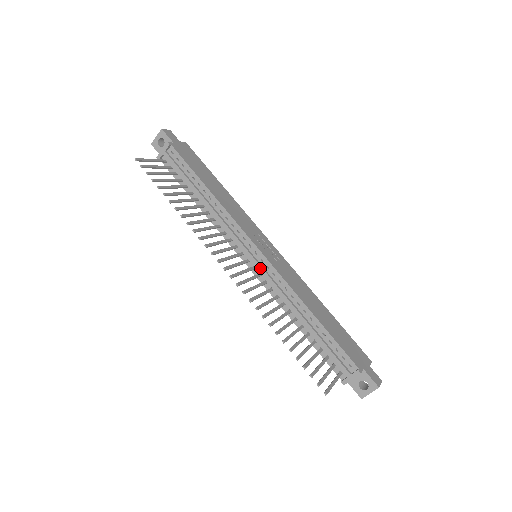
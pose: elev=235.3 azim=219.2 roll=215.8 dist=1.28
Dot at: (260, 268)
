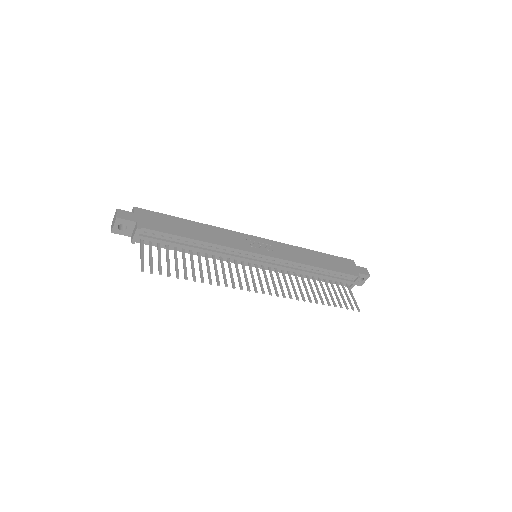
Dot at: (269, 265)
